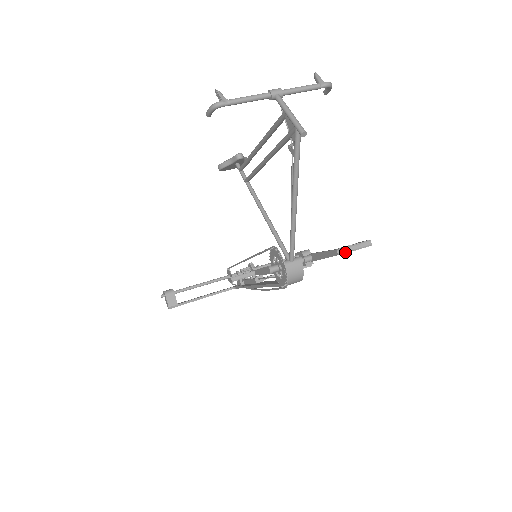
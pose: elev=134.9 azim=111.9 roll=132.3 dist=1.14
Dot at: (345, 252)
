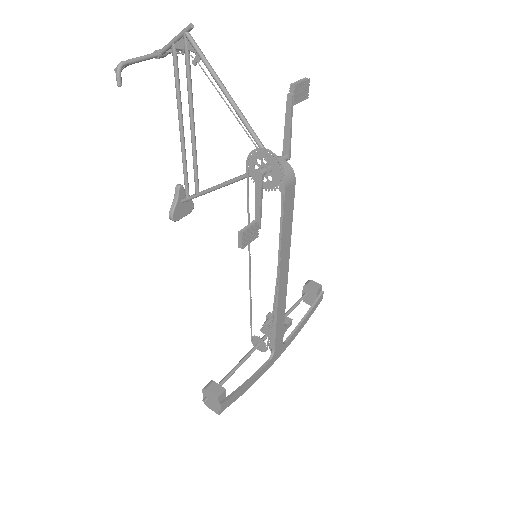
Dot at: (294, 85)
